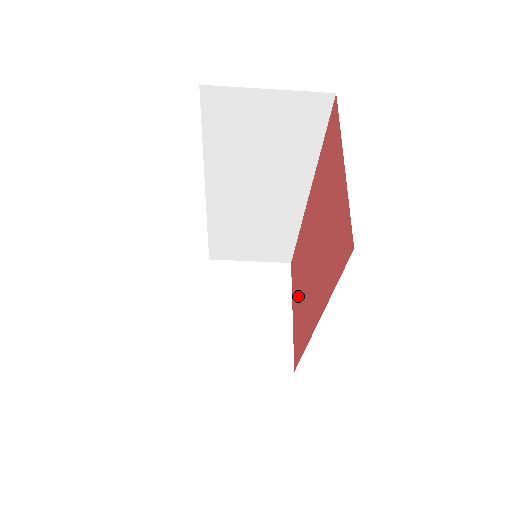
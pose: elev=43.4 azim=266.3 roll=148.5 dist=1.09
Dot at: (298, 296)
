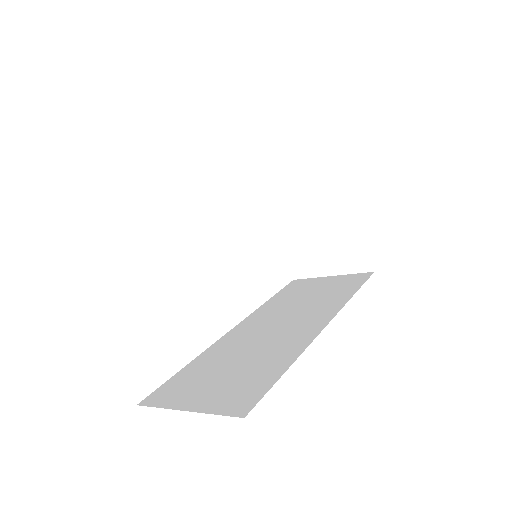
Dot at: occluded
